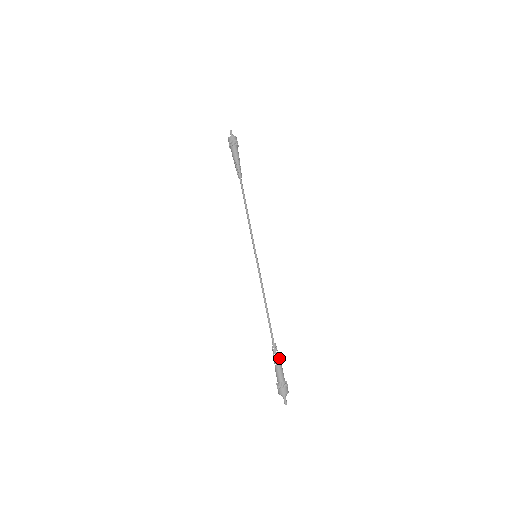
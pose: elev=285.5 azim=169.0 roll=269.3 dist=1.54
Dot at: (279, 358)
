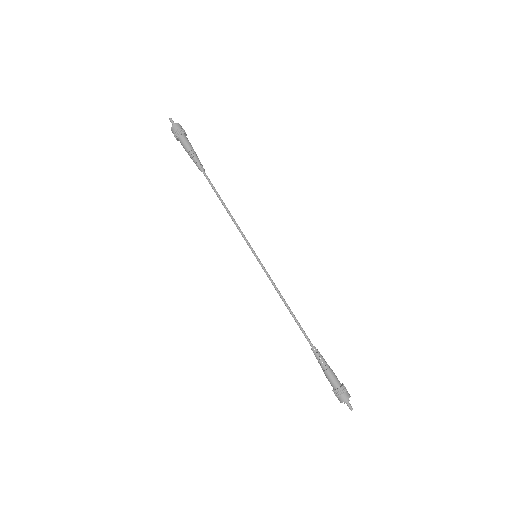
Dot at: occluded
